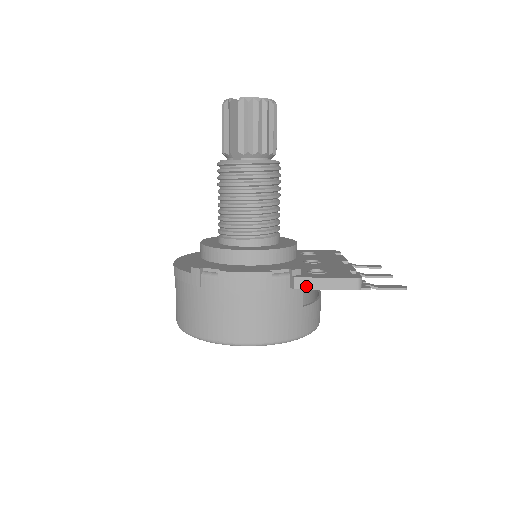
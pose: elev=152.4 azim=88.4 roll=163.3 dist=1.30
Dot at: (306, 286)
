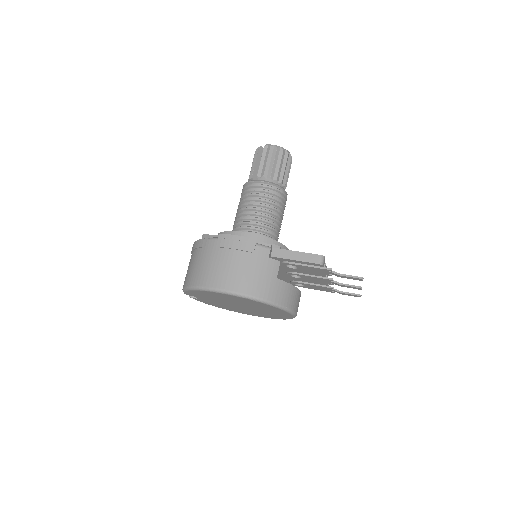
Dot at: (280, 255)
